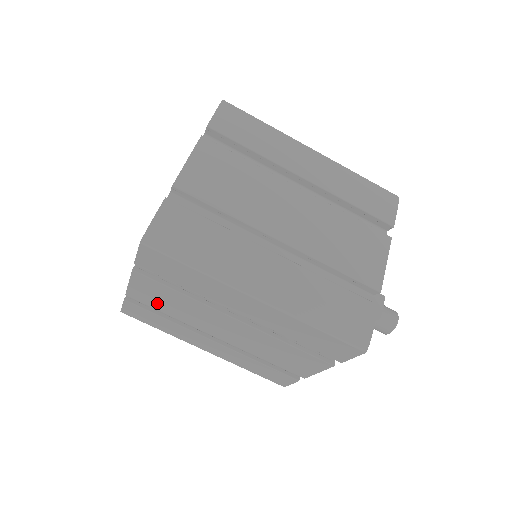
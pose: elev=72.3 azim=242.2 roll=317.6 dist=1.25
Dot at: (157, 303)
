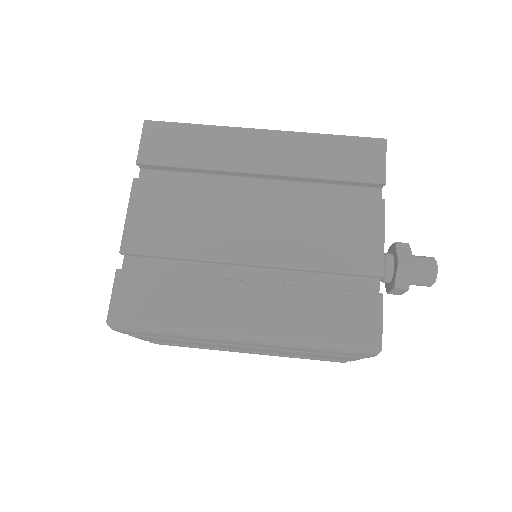
Dot at: (163, 236)
